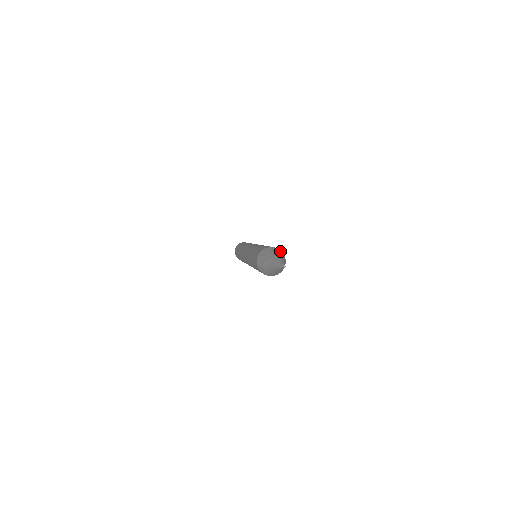
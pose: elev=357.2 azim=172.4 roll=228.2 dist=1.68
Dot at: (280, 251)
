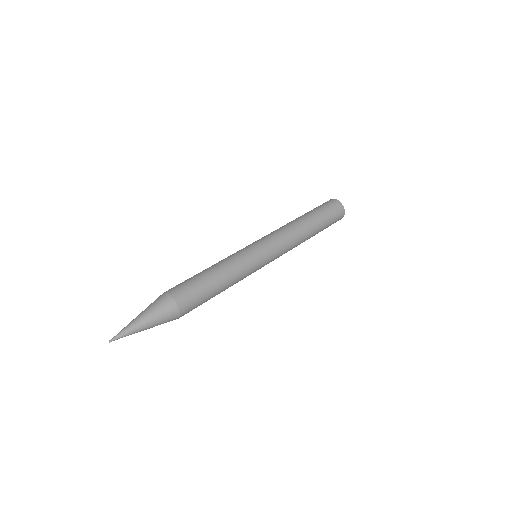
Dot at: (173, 317)
